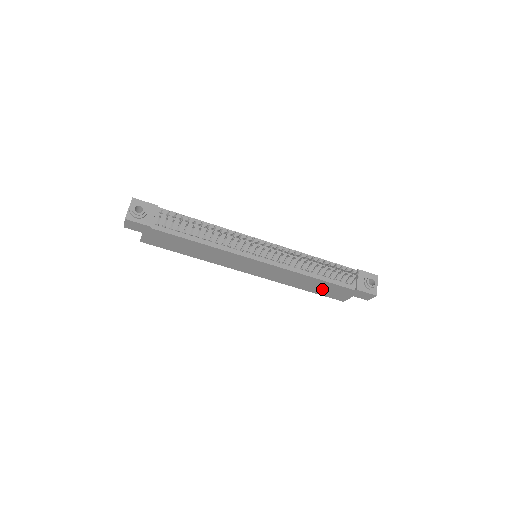
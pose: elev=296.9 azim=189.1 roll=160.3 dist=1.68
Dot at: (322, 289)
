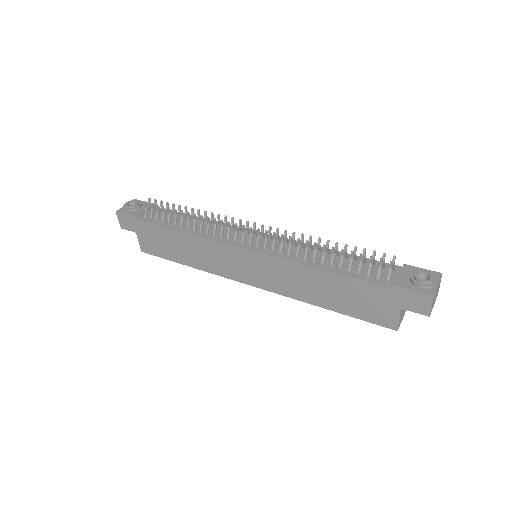
Dot at: (349, 300)
